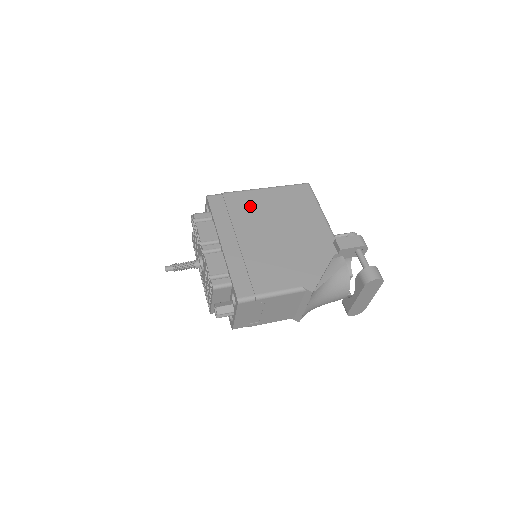
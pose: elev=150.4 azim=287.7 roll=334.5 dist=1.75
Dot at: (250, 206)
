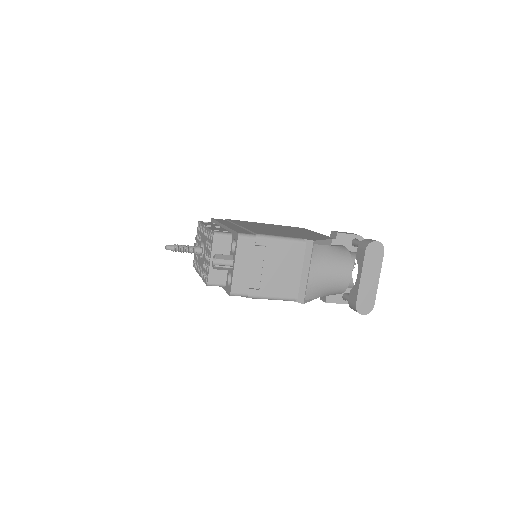
Dot at: (251, 223)
